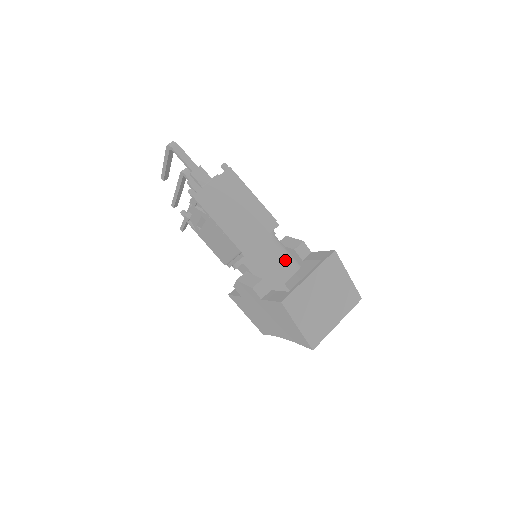
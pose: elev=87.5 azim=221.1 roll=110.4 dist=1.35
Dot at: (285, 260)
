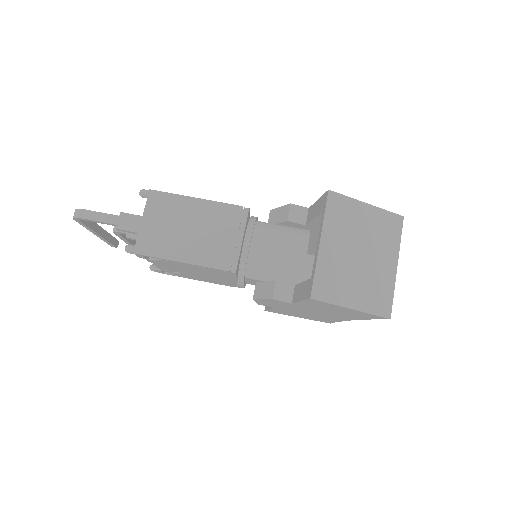
Dot at: (286, 240)
